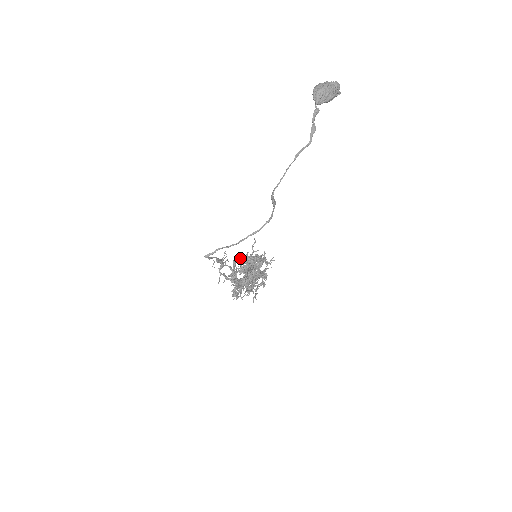
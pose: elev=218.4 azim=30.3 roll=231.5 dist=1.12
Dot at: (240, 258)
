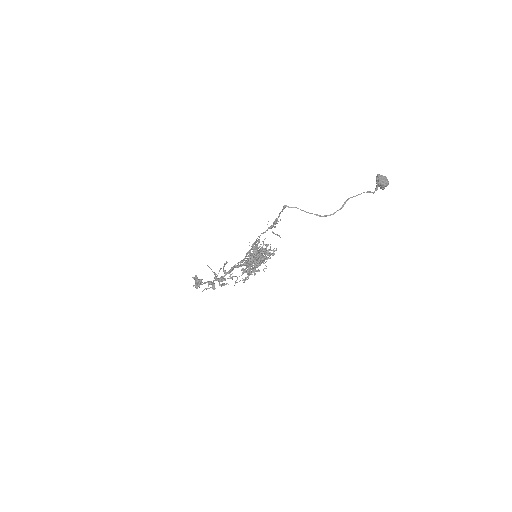
Dot at: occluded
